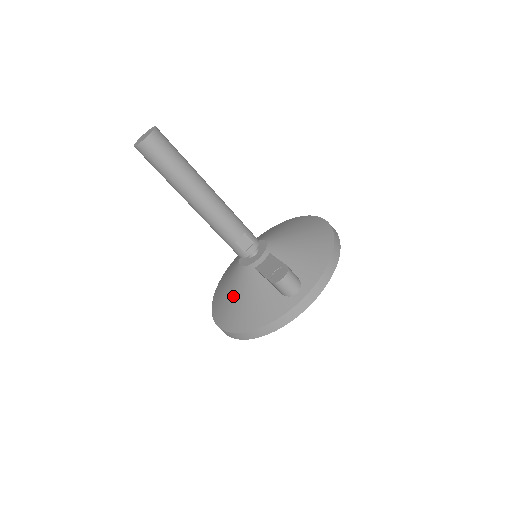
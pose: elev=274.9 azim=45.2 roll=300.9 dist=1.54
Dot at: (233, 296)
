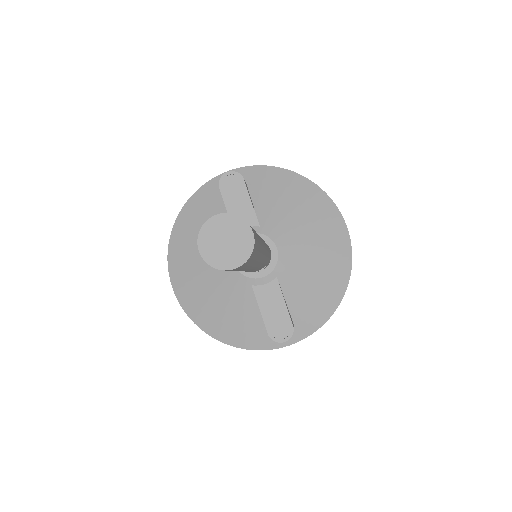
Dot at: (210, 288)
